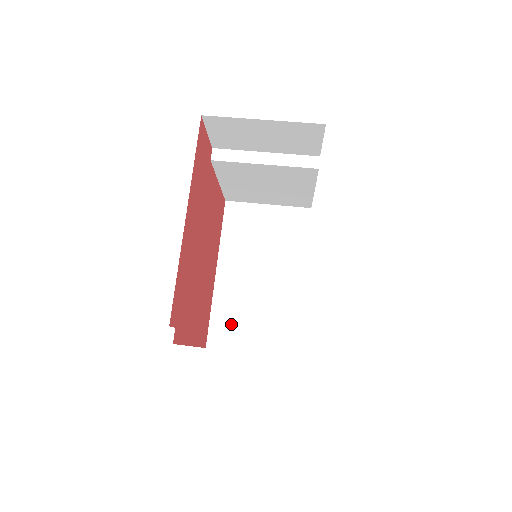
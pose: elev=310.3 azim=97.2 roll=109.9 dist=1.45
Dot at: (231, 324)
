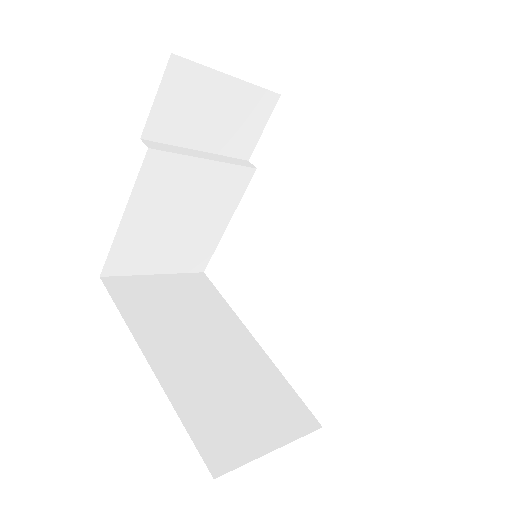
Dot at: (221, 423)
